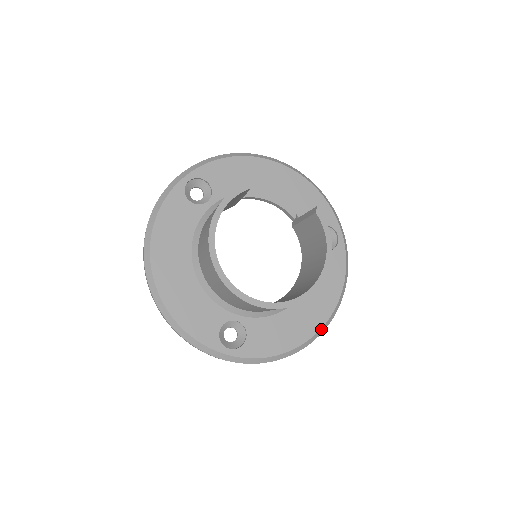
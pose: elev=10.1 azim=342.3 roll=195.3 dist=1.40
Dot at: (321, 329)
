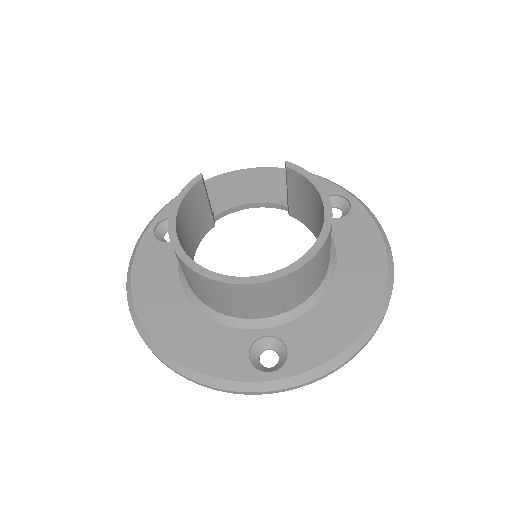
Dot at: (383, 300)
